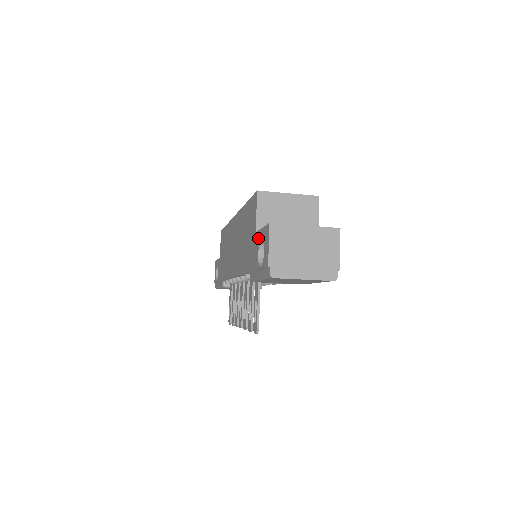
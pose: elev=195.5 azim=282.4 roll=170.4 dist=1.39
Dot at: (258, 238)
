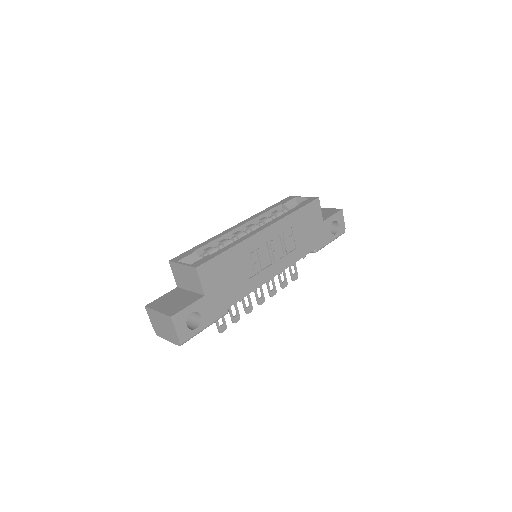
Dot at: occluded
